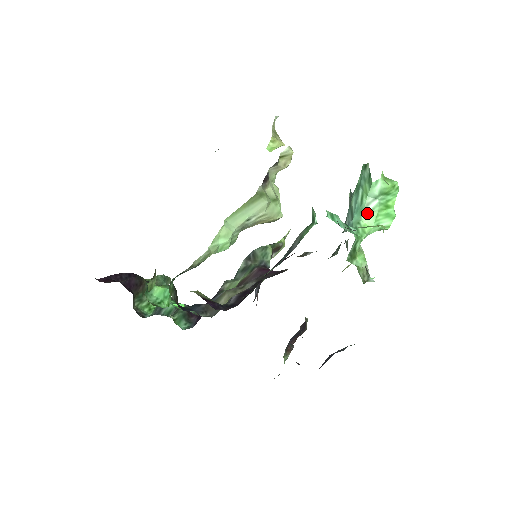
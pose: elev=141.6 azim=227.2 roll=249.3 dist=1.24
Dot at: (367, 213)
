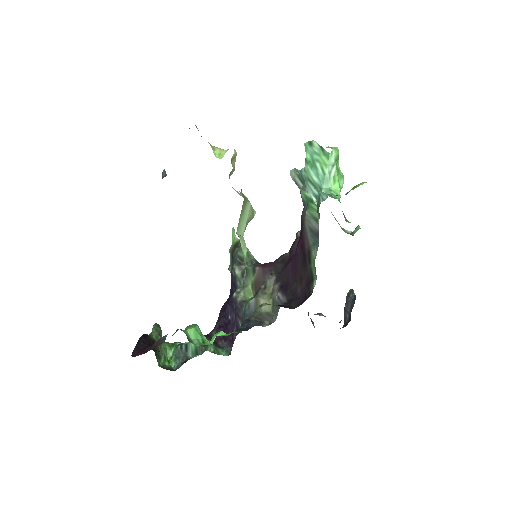
Dot at: (332, 180)
